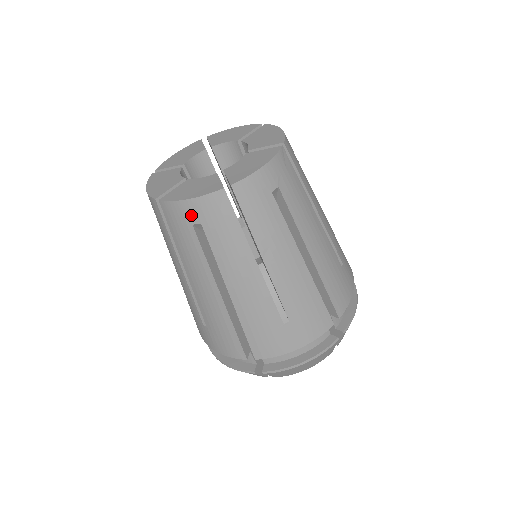
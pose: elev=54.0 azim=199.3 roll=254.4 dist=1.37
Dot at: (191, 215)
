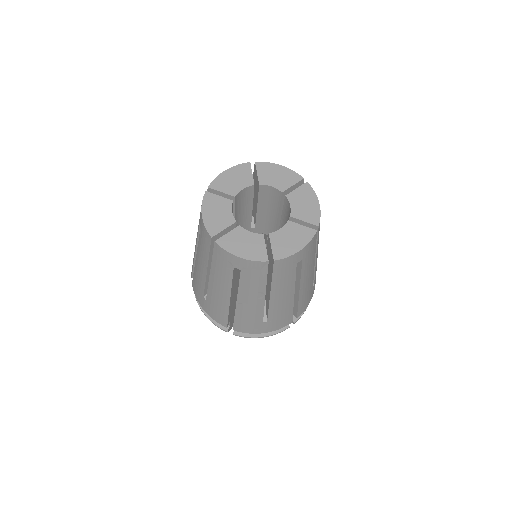
Dot at: (299, 258)
